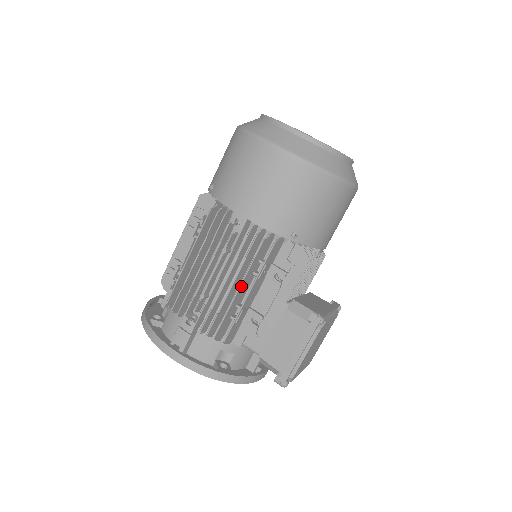
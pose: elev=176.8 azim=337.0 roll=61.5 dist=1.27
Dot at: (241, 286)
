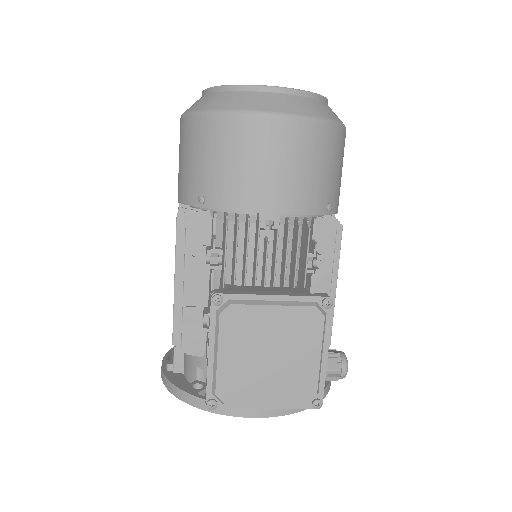
Dot at: (177, 276)
